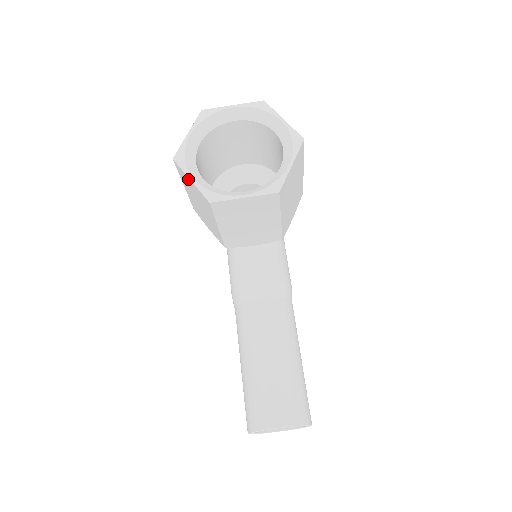
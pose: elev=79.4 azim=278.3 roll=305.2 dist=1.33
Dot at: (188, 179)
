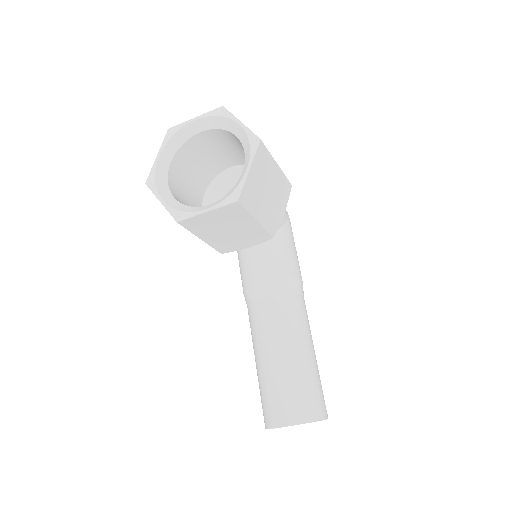
Dot at: (160, 201)
